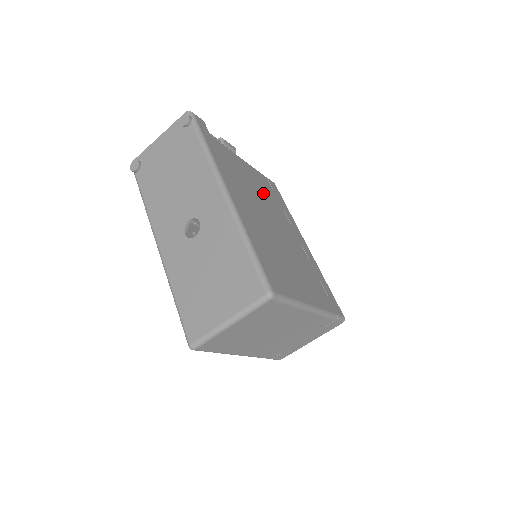
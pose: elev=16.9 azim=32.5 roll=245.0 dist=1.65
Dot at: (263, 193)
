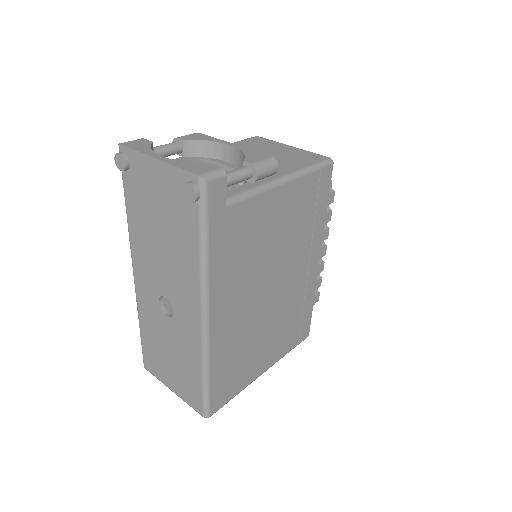
Dot at: (286, 233)
